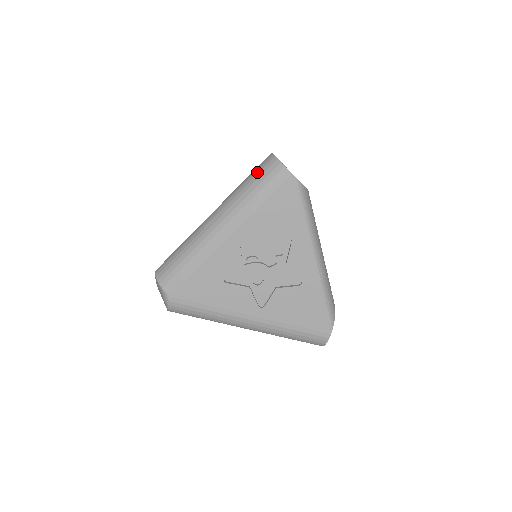
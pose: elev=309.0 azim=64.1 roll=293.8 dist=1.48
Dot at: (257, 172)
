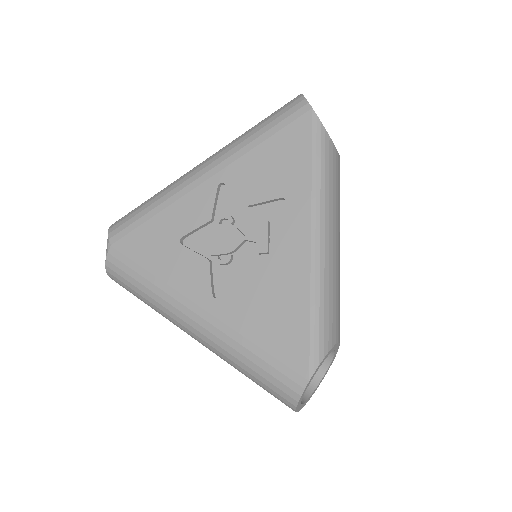
Dot at: occluded
